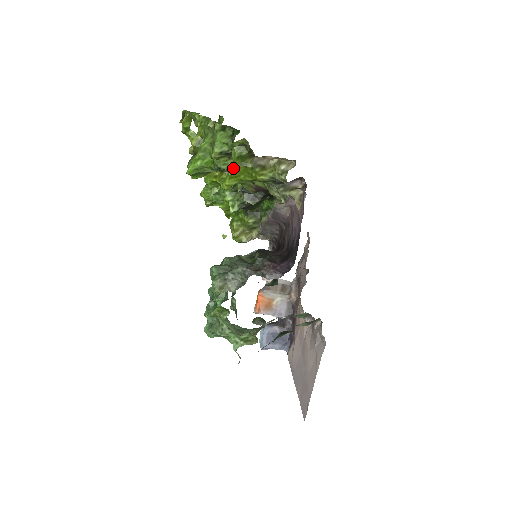
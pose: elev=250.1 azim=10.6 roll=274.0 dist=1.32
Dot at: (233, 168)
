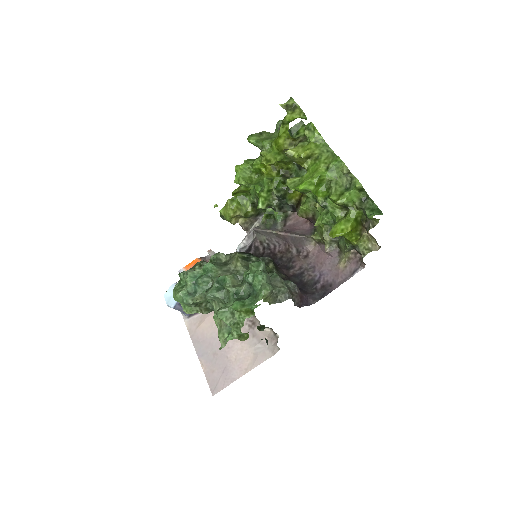
Dot at: (351, 228)
